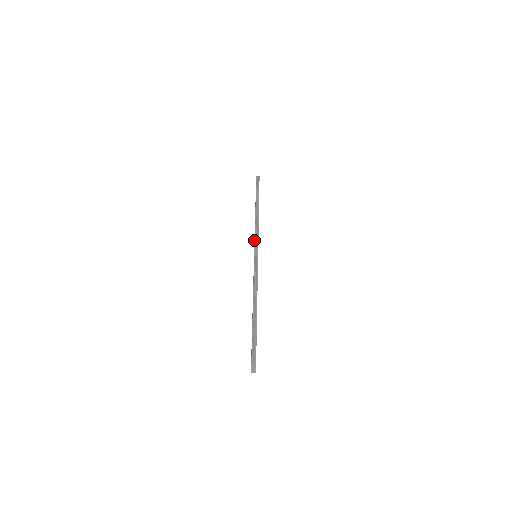
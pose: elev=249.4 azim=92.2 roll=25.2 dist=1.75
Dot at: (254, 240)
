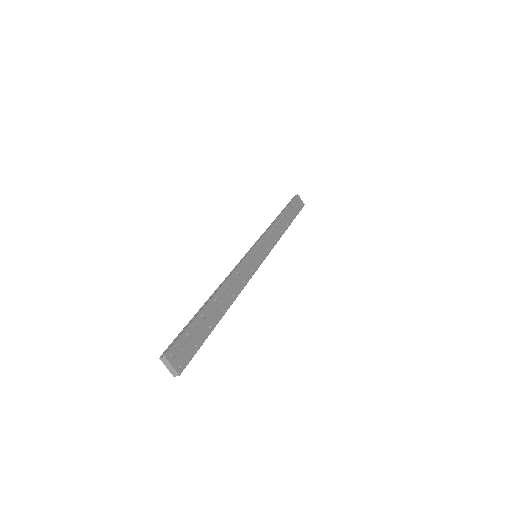
Dot at: occluded
